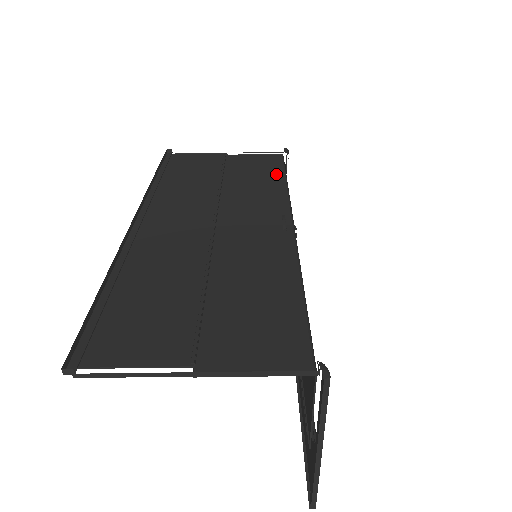
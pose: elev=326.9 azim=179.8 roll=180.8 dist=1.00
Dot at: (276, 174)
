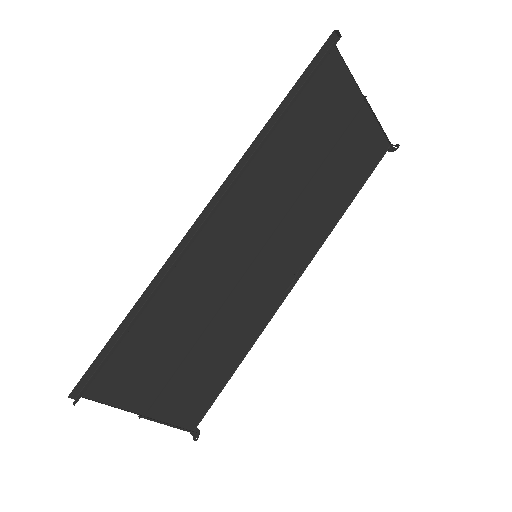
Dot at: (354, 186)
